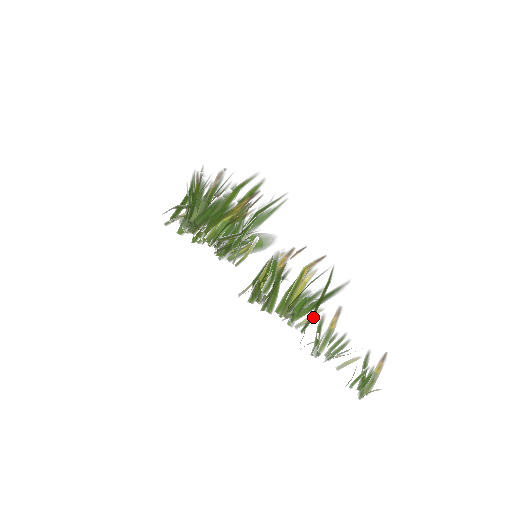
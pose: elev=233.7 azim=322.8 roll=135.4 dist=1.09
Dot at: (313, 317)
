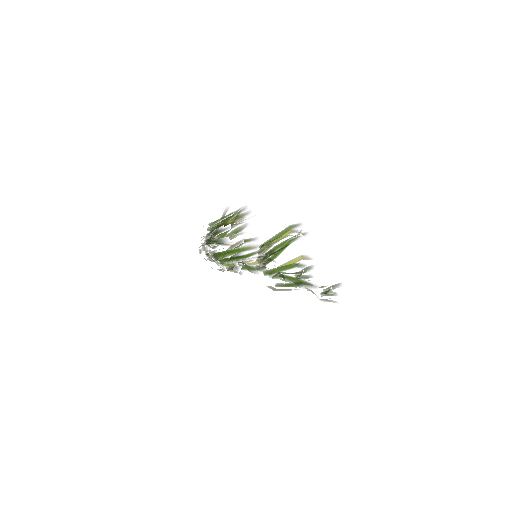
Dot at: occluded
